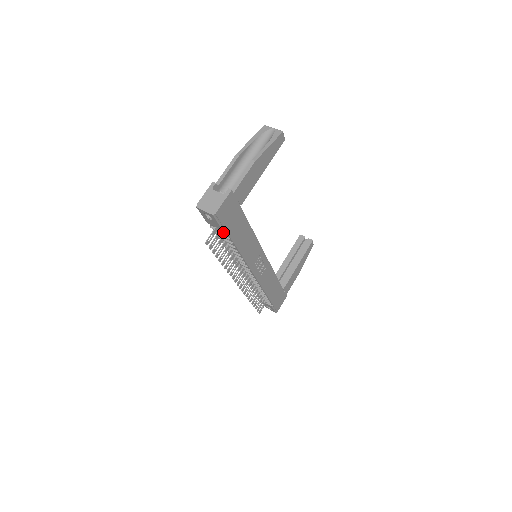
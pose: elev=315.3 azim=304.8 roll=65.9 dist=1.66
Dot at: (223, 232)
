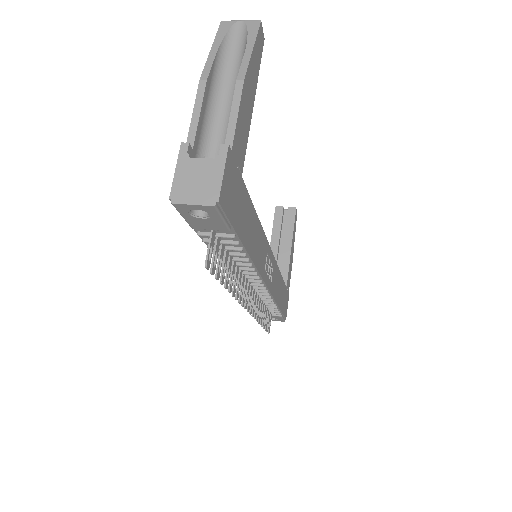
Dot at: (227, 235)
